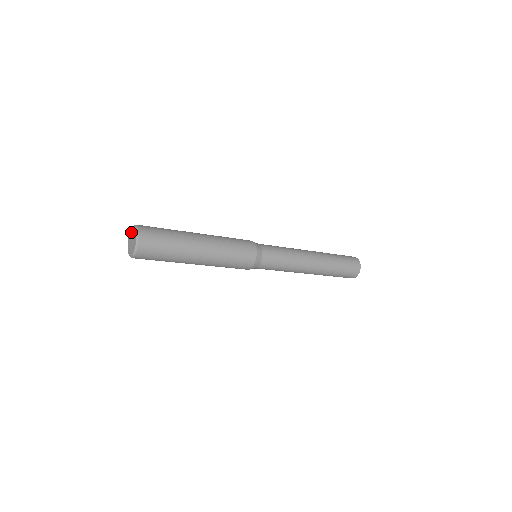
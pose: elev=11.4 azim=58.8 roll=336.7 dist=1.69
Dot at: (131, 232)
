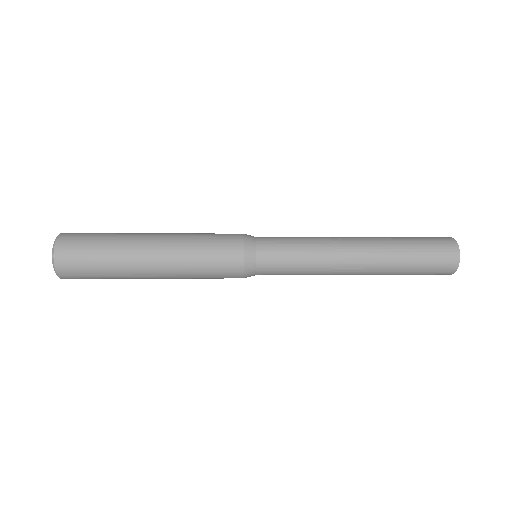
Dot at: occluded
